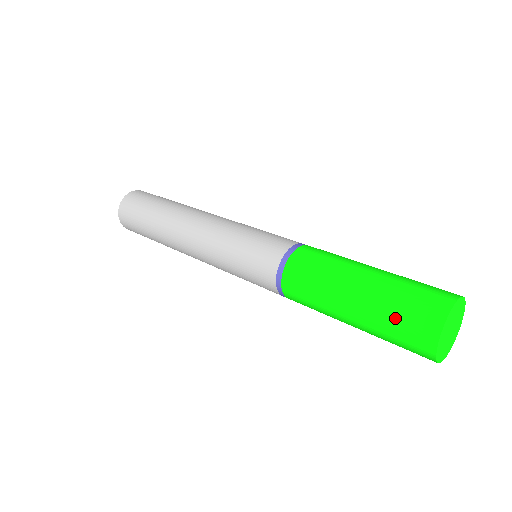
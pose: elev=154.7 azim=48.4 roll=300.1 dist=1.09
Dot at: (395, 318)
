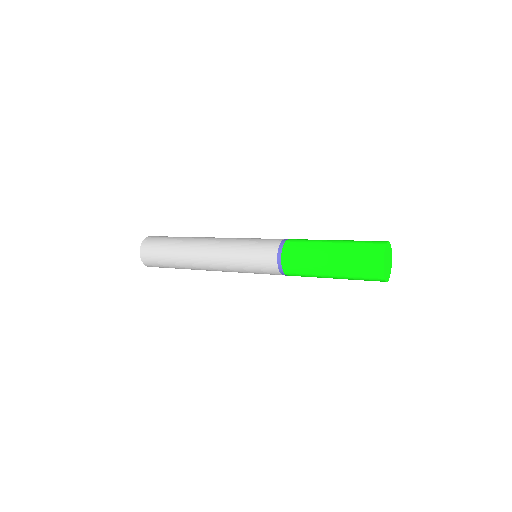
Dot at: (357, 273)
